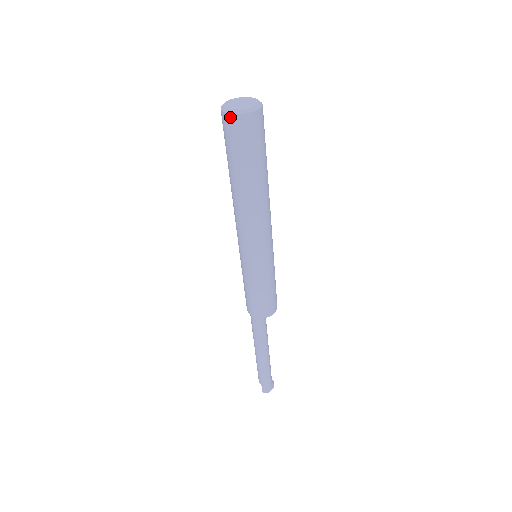
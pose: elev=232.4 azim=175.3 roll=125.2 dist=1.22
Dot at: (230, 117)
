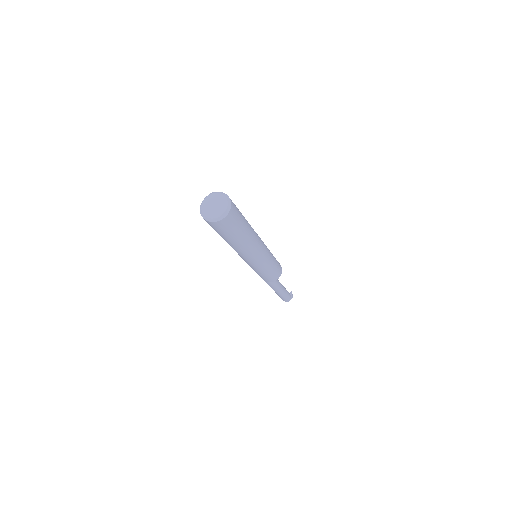
Dot at: (205, 220)
